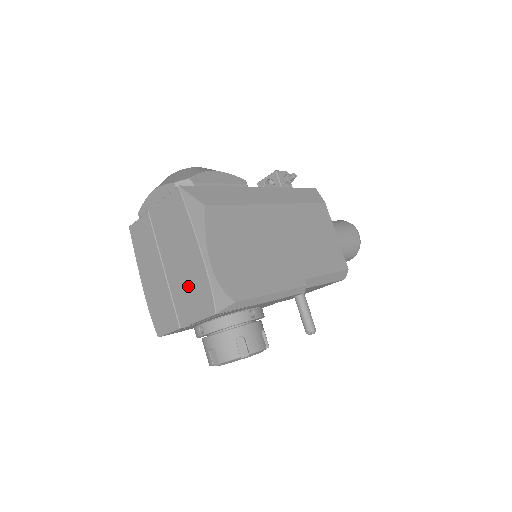
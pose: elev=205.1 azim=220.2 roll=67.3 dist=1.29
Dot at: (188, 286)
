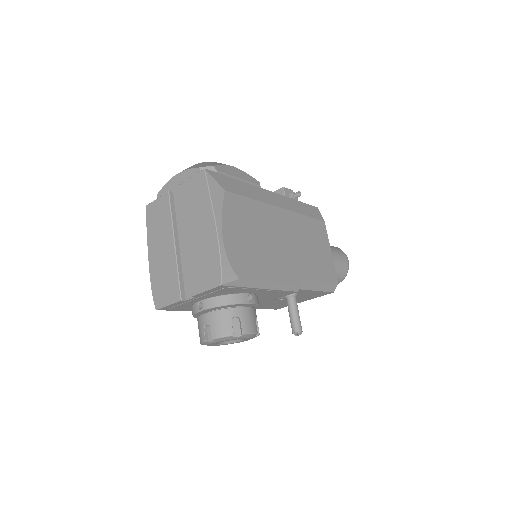
Dot at: (197, 259)
